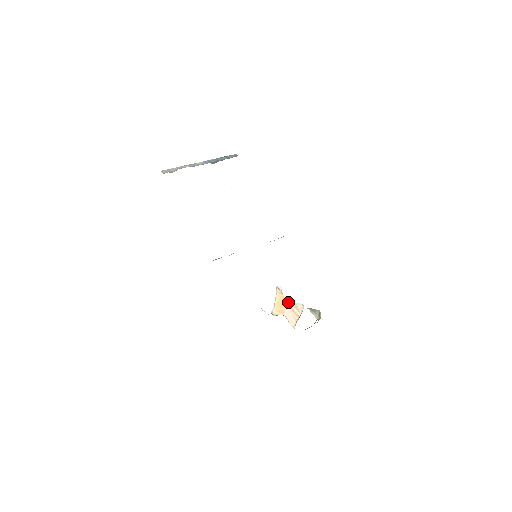
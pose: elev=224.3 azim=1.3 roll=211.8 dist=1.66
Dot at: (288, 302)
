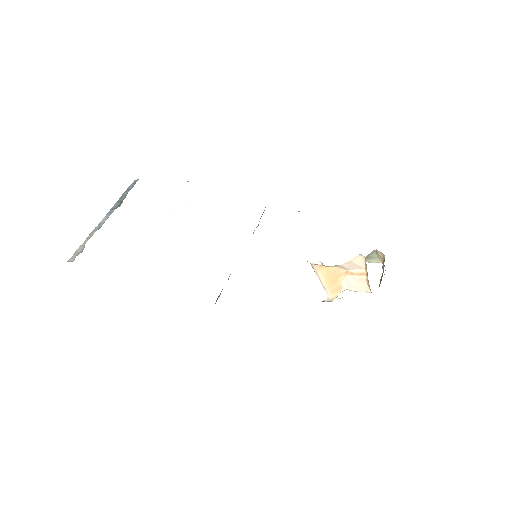
Dot at: (338, 270)
